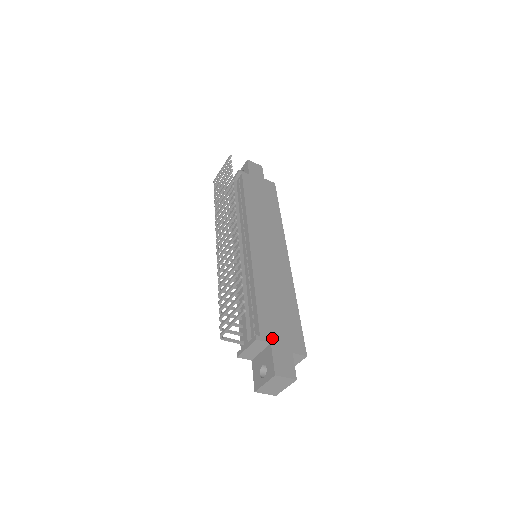
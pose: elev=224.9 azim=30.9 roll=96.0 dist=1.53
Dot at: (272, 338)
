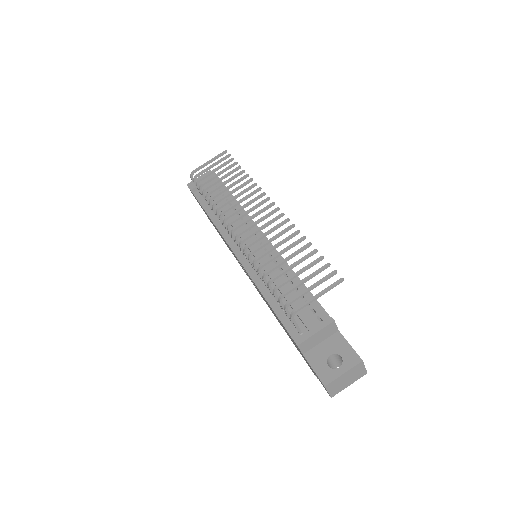
Dot at: occluded
